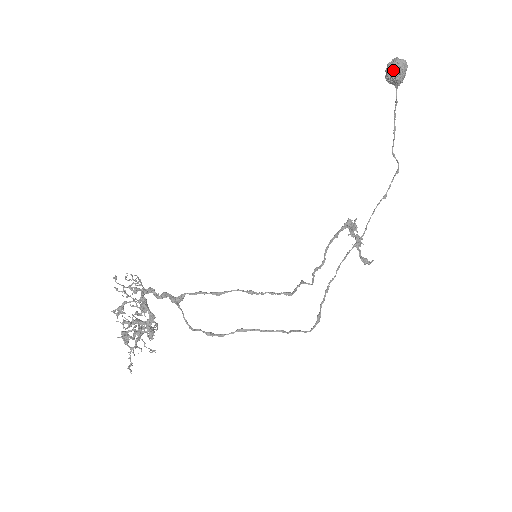
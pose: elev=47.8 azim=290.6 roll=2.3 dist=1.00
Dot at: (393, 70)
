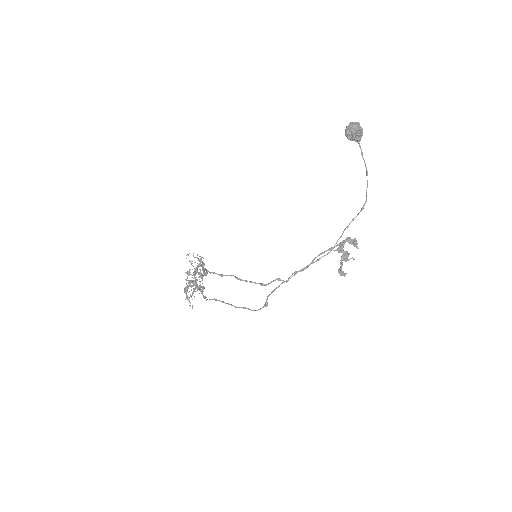
Dot at: (346, 132)
